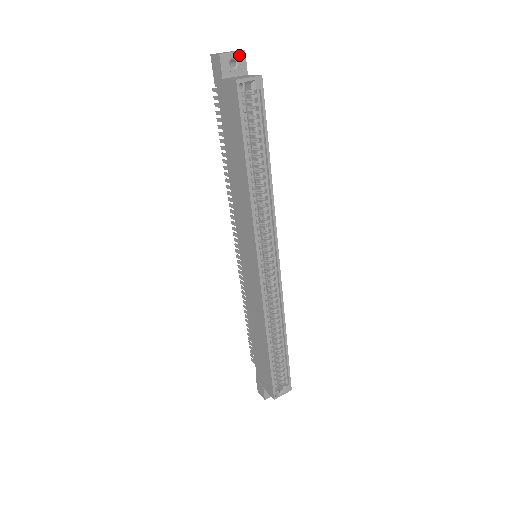
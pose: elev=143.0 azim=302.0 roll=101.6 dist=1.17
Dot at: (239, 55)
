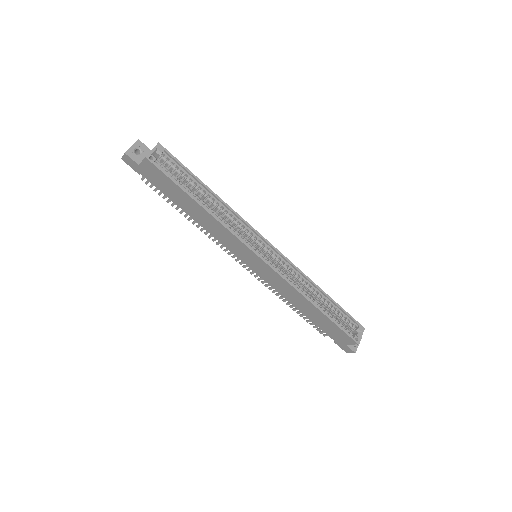
Dot at: (137, 144)
